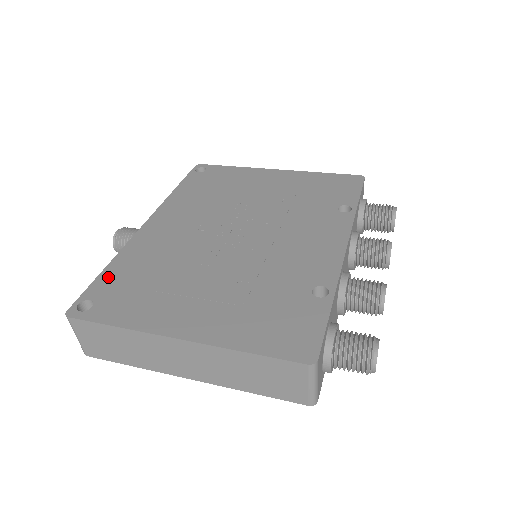
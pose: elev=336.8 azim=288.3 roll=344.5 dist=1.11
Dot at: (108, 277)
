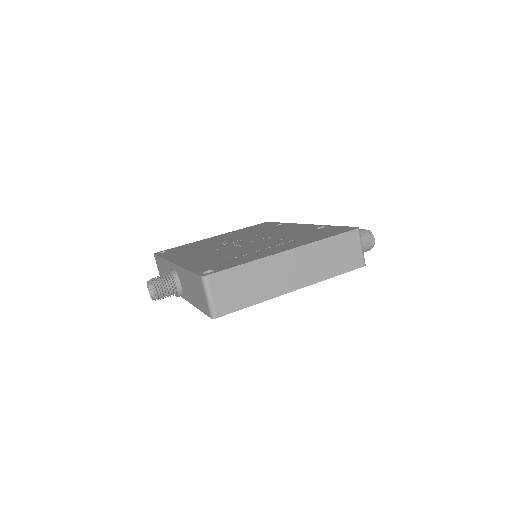
Dot at: (198, 268)
